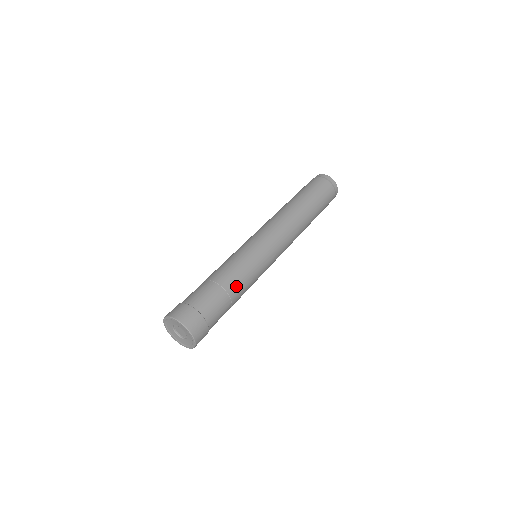
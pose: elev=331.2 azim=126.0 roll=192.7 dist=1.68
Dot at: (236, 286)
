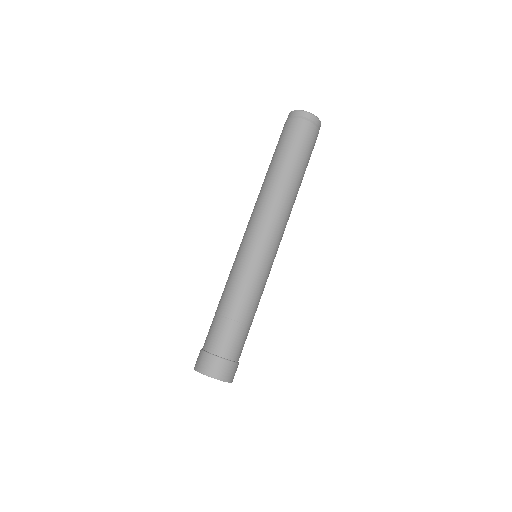
Dot at: (237, 307)
